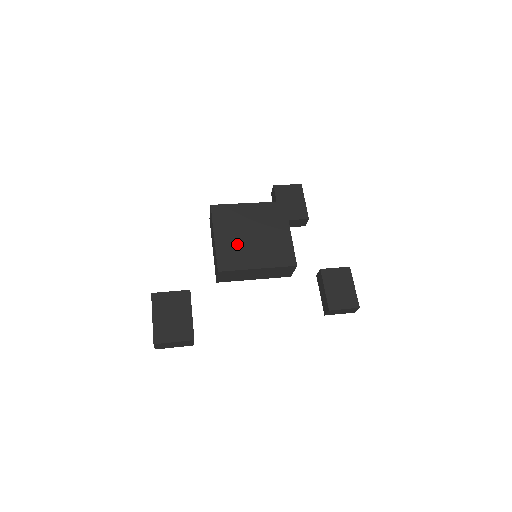
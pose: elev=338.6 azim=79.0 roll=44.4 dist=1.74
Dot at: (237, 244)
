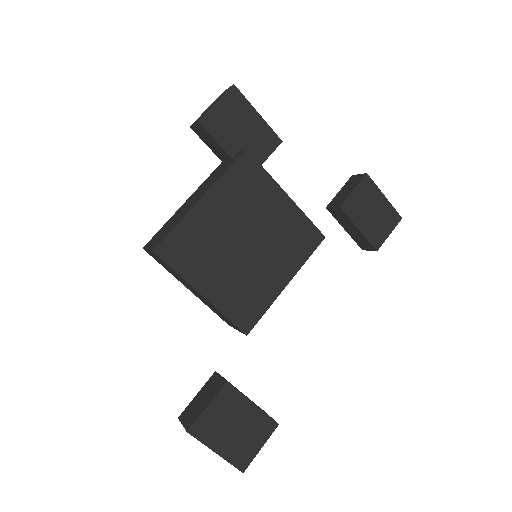
Dot at: (238, 277)
